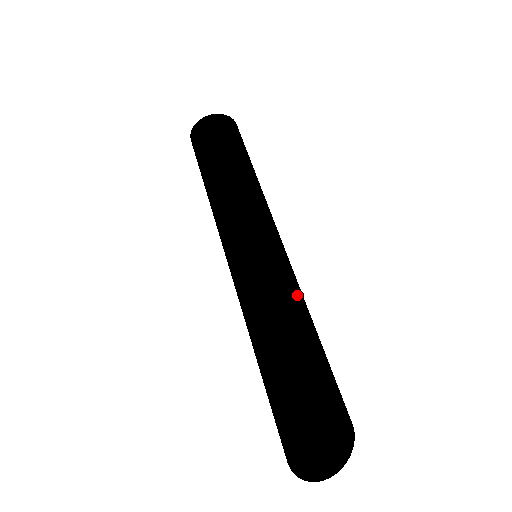
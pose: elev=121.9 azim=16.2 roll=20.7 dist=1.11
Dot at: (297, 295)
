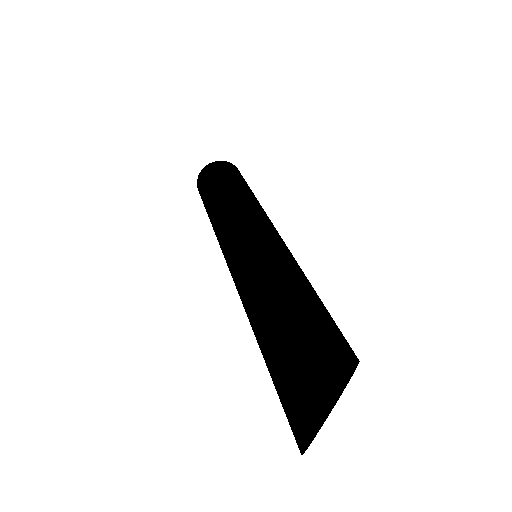
Dot at: (276, 266)
